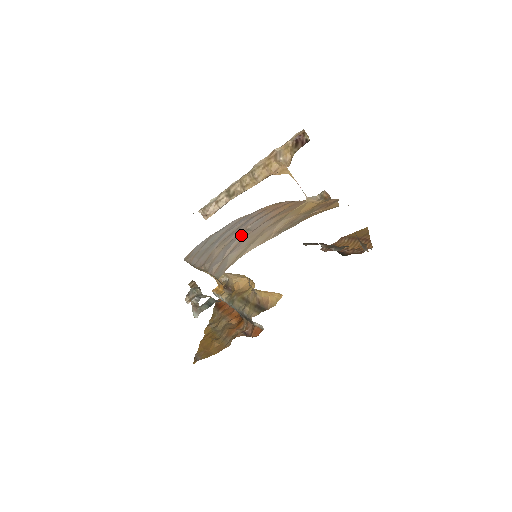
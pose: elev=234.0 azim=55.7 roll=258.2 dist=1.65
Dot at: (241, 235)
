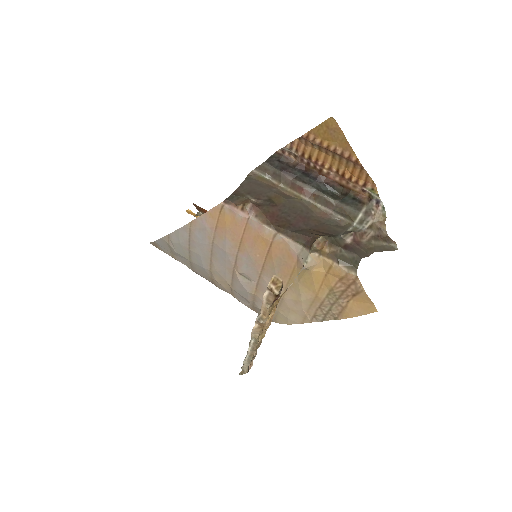
Dot at: (247, 288)
